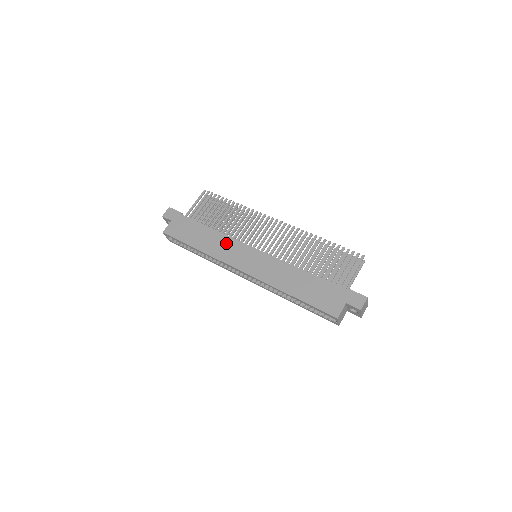
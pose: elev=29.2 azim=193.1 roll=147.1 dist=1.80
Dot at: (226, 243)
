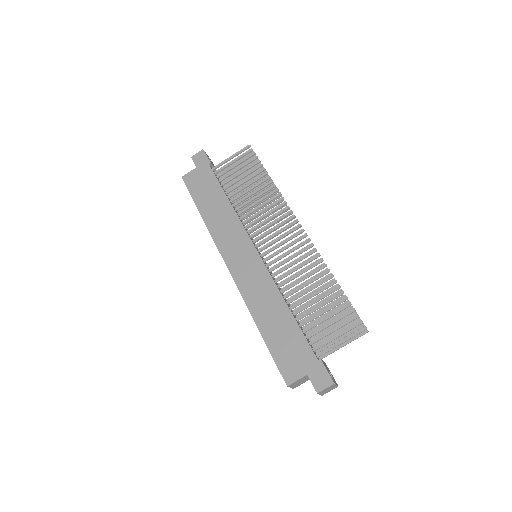
Dot at: (232, 225)
